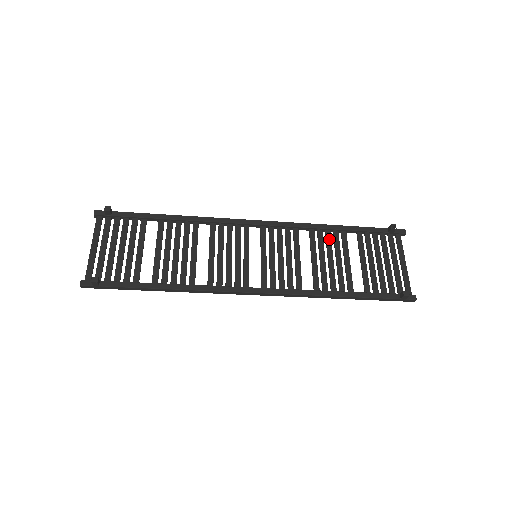
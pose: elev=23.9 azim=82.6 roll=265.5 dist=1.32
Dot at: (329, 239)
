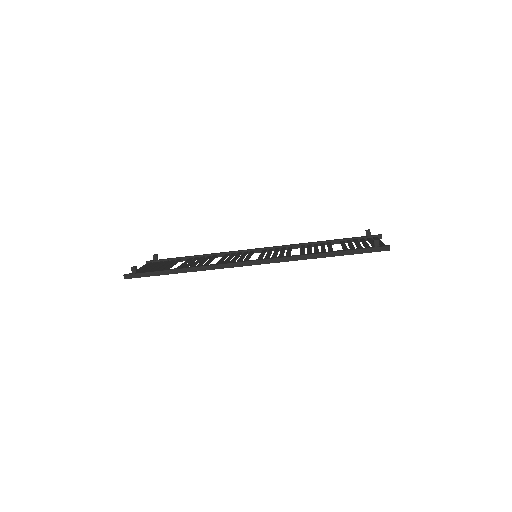
Dot at: (316, 245)
